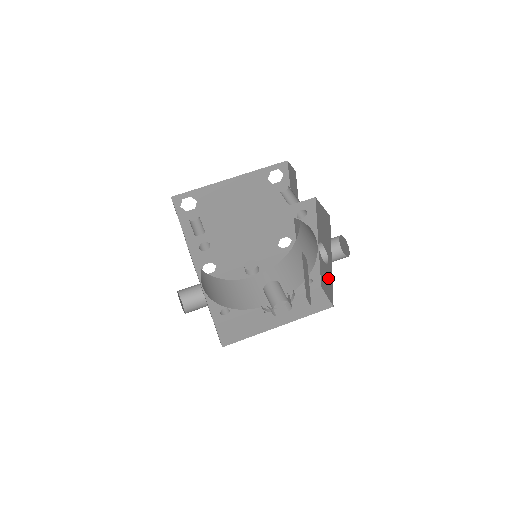
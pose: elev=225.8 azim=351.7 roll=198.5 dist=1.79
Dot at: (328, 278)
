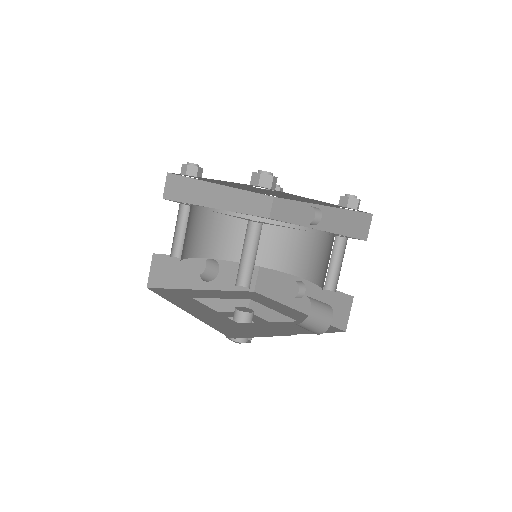
Dot at: occluded
